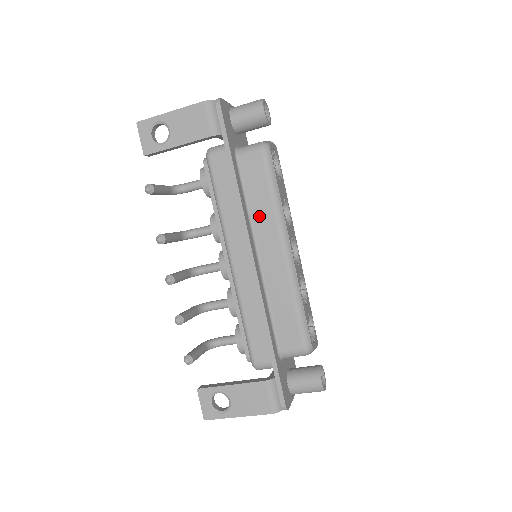
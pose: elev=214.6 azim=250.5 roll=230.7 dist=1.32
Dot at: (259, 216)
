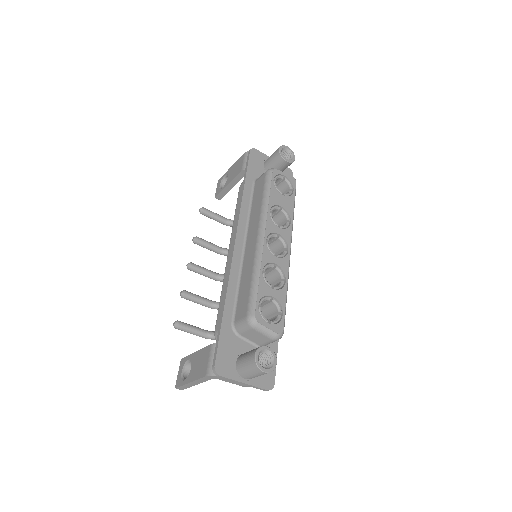
Dot at: (253, 216)
